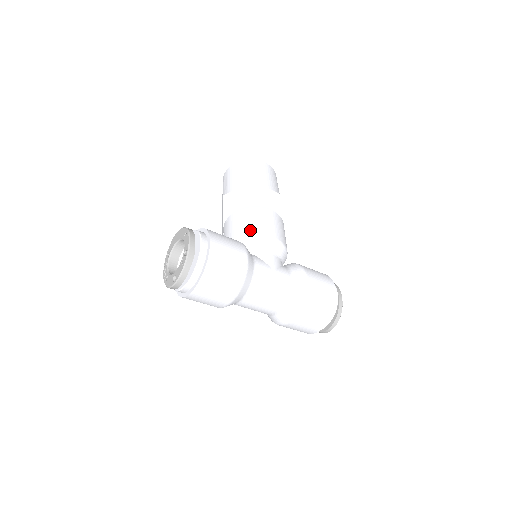
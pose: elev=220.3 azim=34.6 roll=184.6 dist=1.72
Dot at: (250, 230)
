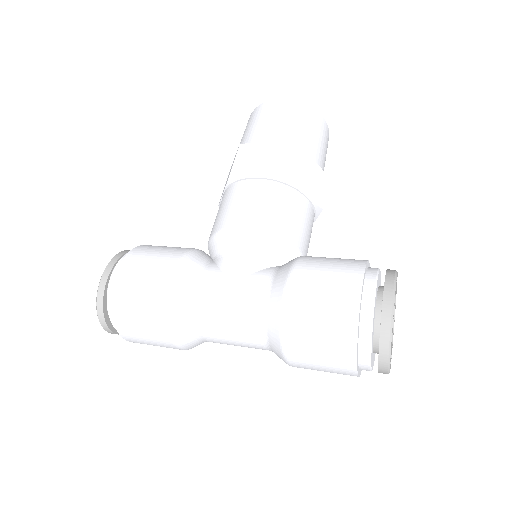
Dot at: (216, 224)
